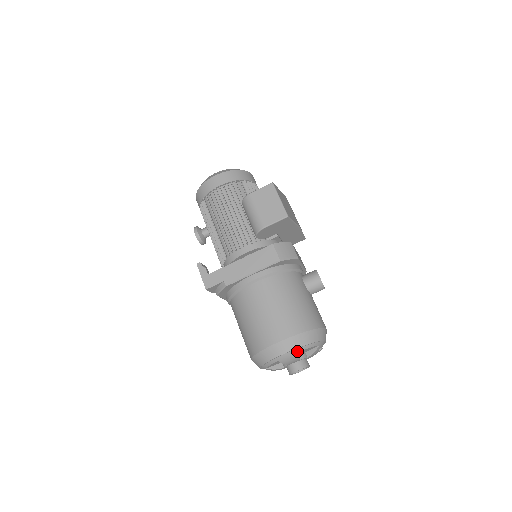
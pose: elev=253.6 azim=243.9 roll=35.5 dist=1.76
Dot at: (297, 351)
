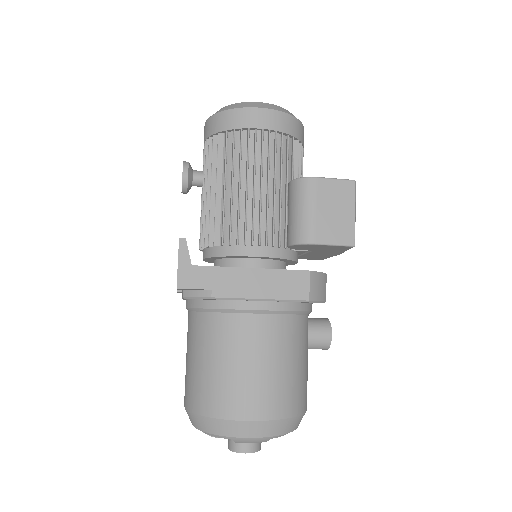
Dot at: (267, 438)
